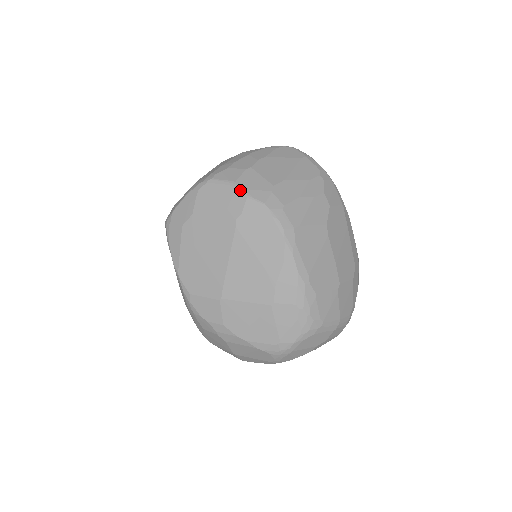
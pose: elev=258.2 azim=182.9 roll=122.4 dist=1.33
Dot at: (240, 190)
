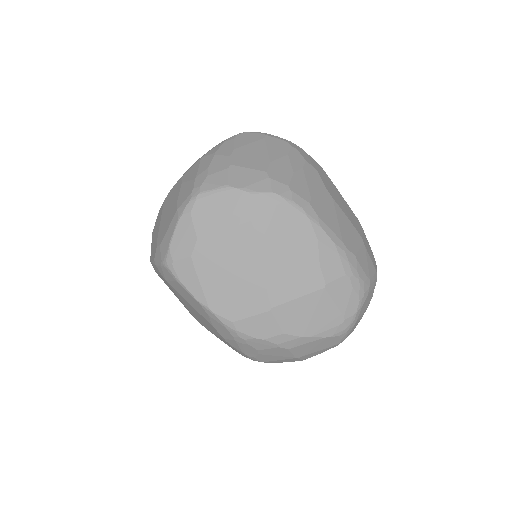
Dot at: (239, 190)
